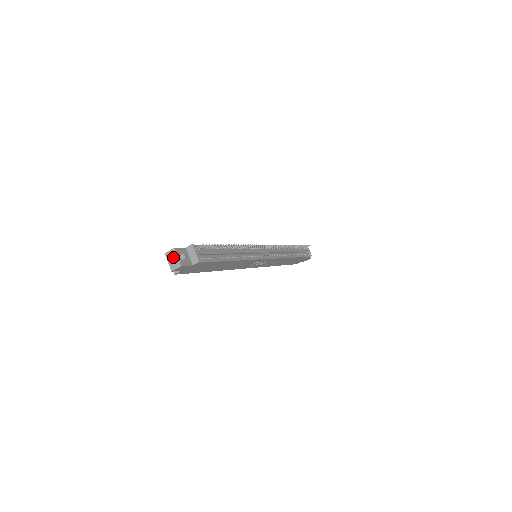
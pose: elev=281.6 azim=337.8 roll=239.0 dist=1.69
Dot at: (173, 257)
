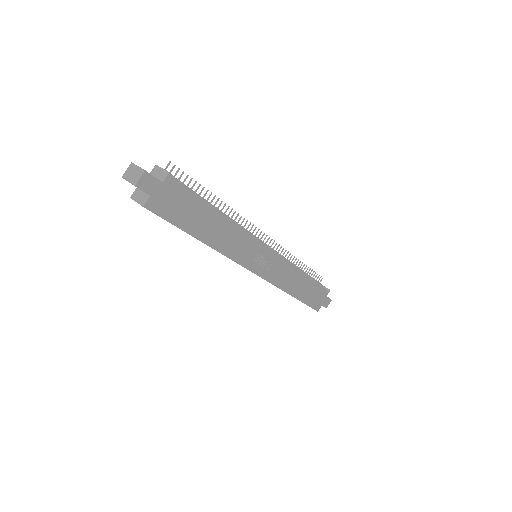
Dot at: (132, 171)
